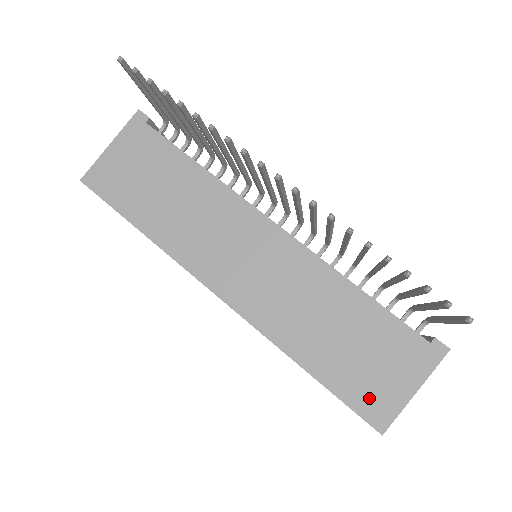
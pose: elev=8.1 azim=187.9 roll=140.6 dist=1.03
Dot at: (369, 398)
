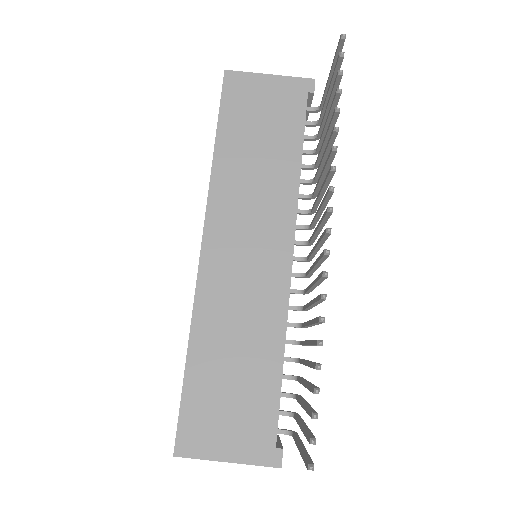
Dot at: (197, 426)
